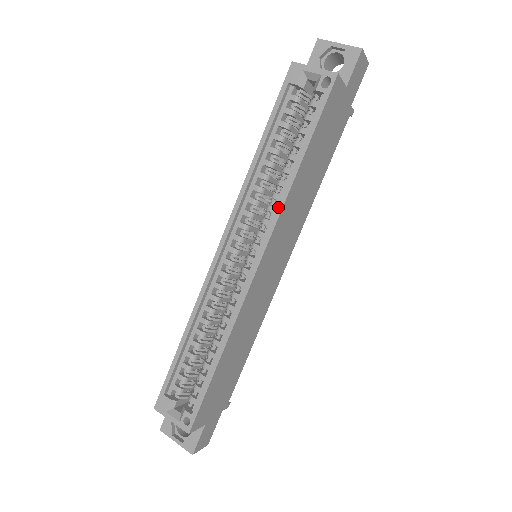
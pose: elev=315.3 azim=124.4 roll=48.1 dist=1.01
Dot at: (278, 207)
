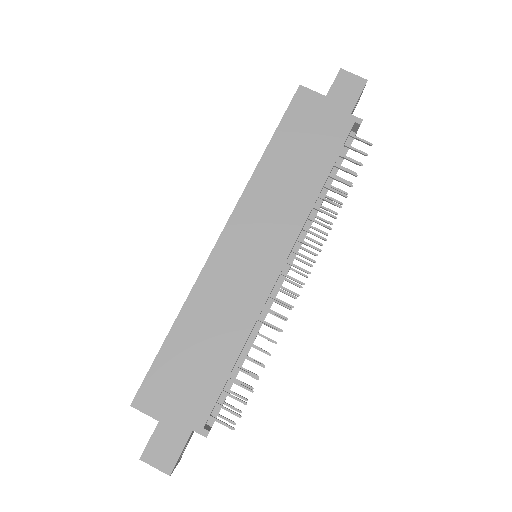
Dot at: (246, 188)
